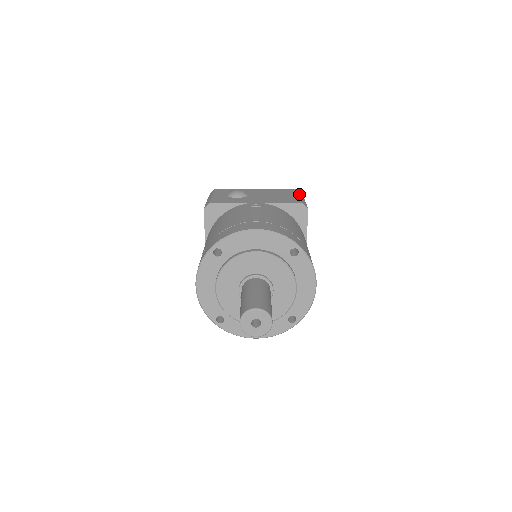
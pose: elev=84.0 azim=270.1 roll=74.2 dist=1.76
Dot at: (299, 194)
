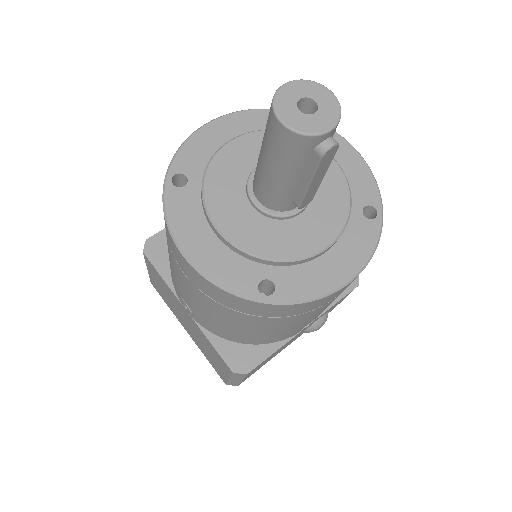
Dot at: occluded
